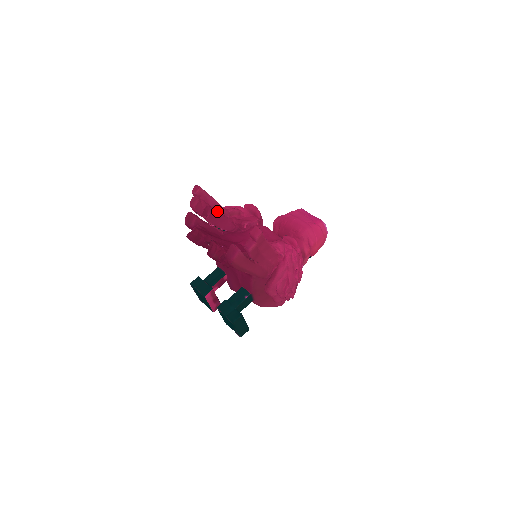
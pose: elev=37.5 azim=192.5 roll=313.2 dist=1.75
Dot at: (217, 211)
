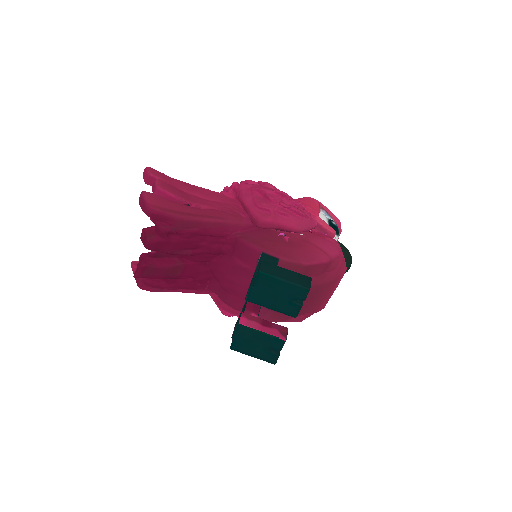
Dot at: occluded
